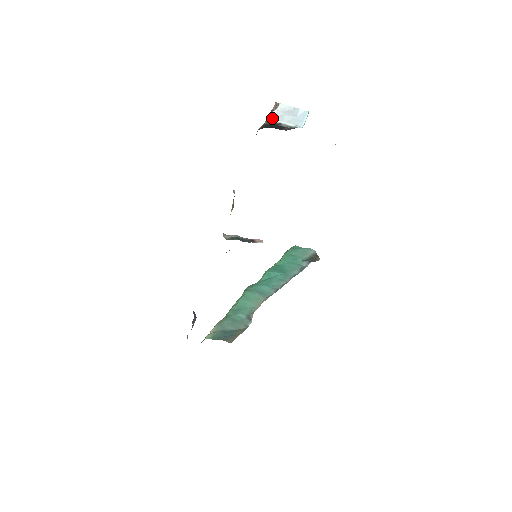
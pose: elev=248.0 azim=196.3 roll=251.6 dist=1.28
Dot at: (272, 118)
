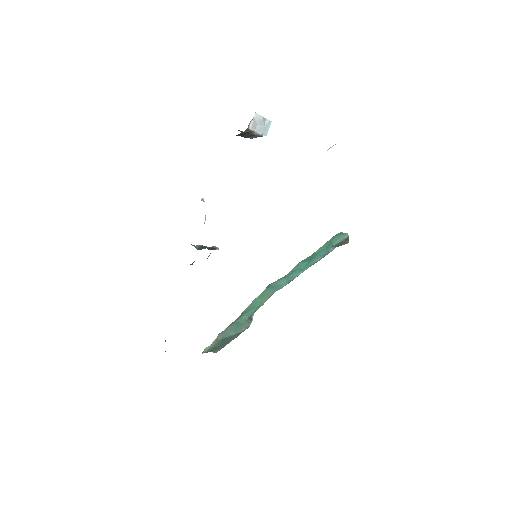
Dot at: (250, 126)
